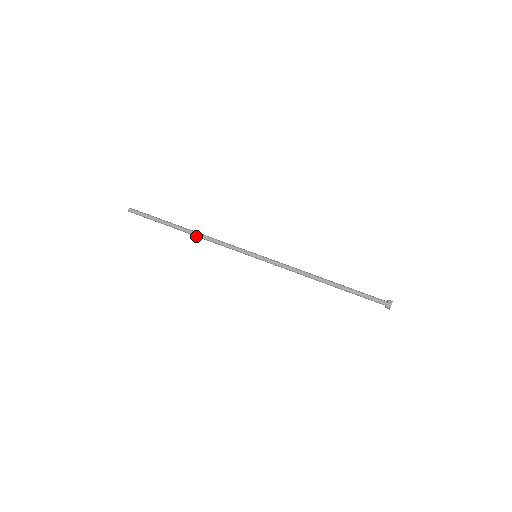
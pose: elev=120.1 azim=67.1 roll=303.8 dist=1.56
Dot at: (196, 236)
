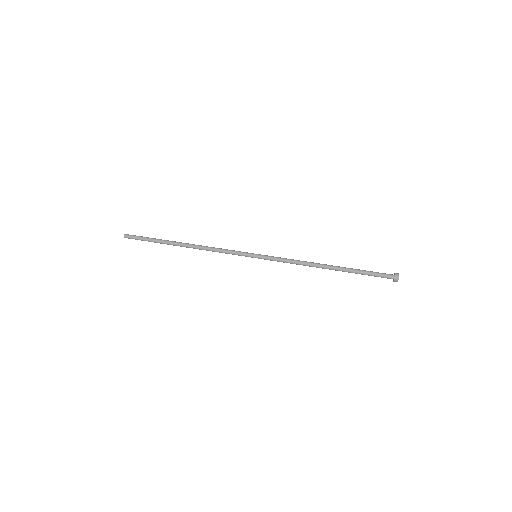
Dot at: (194, 247)
